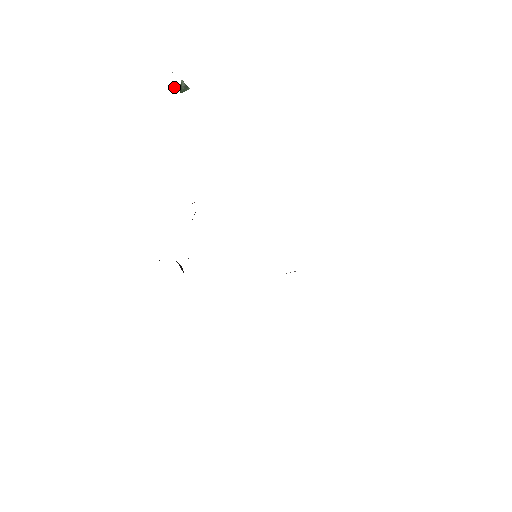
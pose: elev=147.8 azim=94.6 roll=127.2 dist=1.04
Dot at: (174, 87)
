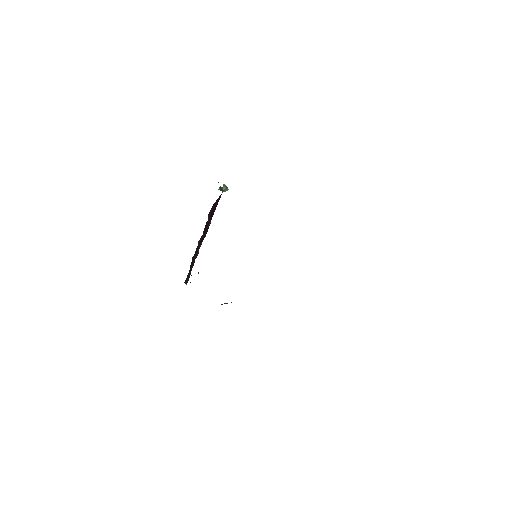
Dot at: occluded
